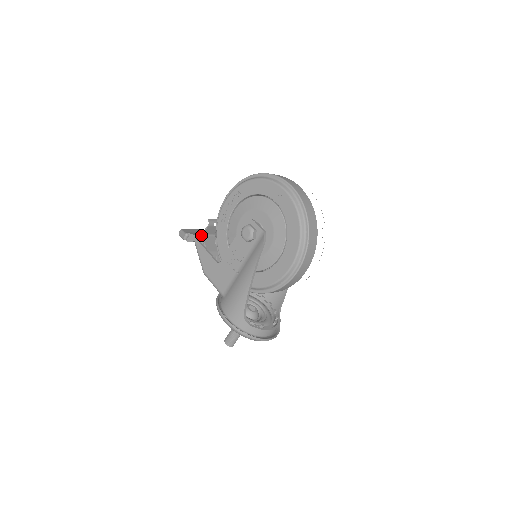
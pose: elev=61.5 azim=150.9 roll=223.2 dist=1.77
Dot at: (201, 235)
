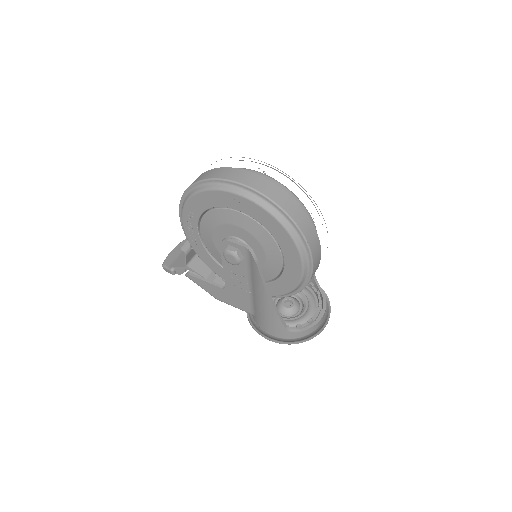
Dot at: (186, 266)
